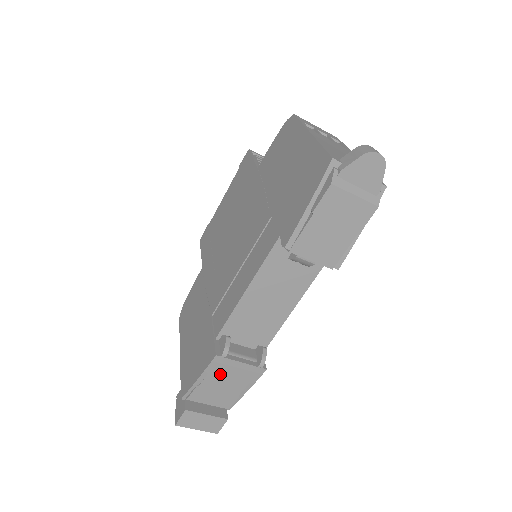
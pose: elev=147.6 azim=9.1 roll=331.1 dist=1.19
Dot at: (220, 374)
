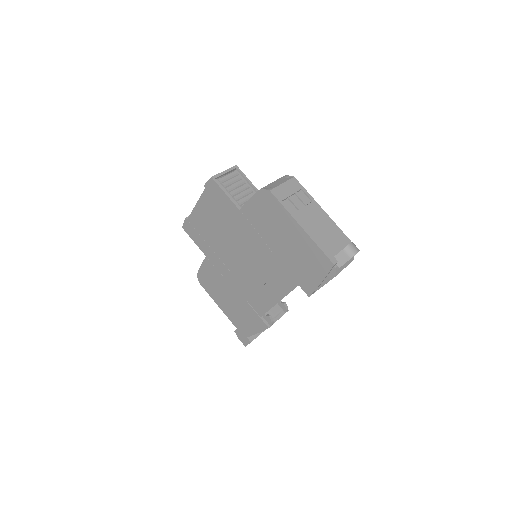
Dot at: occluded
